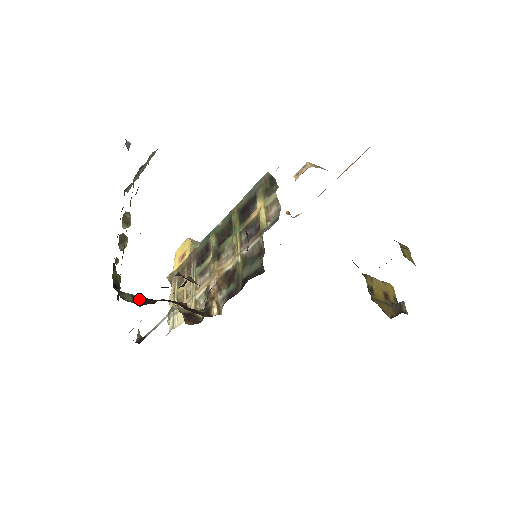
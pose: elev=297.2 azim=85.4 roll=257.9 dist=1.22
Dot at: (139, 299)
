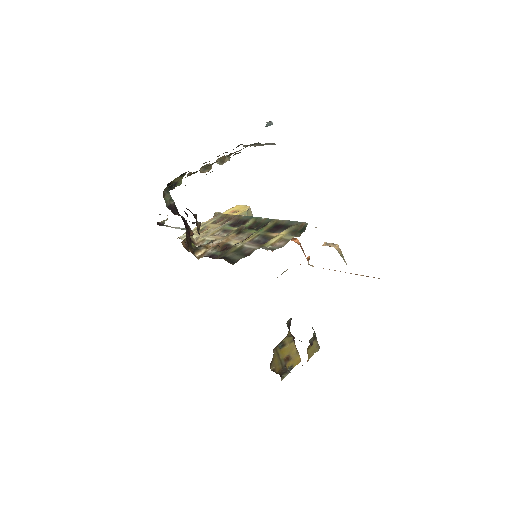
Dot at: (172, 204)
